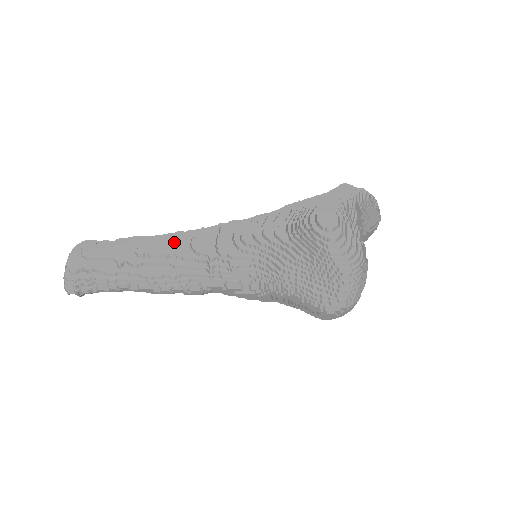
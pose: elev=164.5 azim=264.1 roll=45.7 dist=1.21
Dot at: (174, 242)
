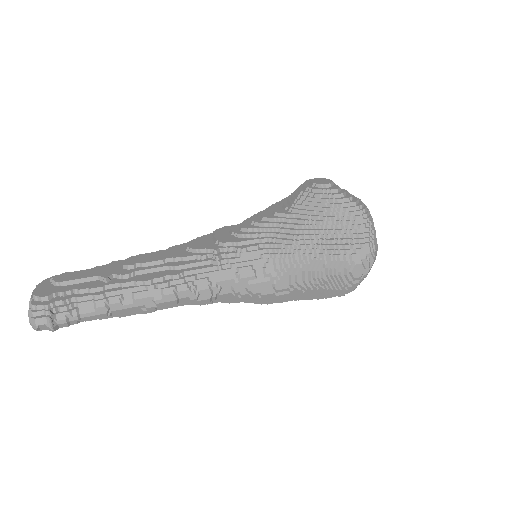
Dot at: (166, 252)
